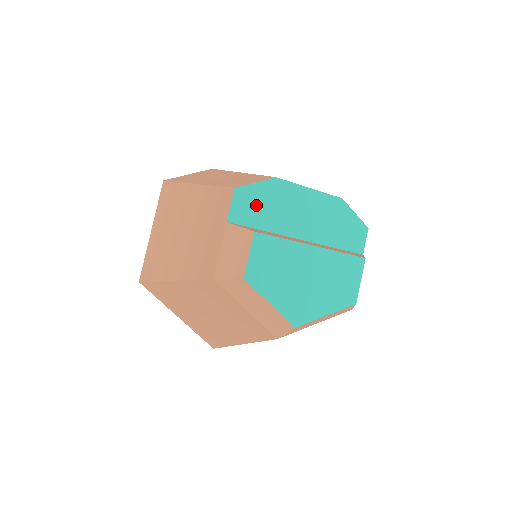
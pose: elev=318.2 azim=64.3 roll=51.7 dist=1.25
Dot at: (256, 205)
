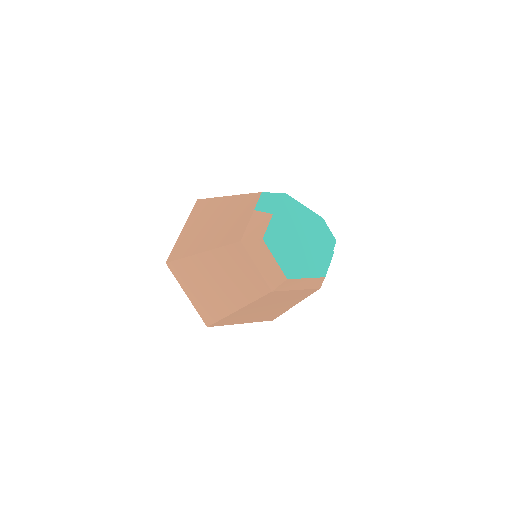
Dot at: (272, 206)
